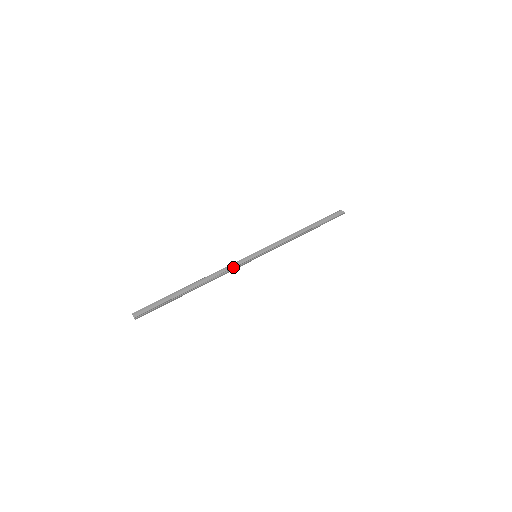
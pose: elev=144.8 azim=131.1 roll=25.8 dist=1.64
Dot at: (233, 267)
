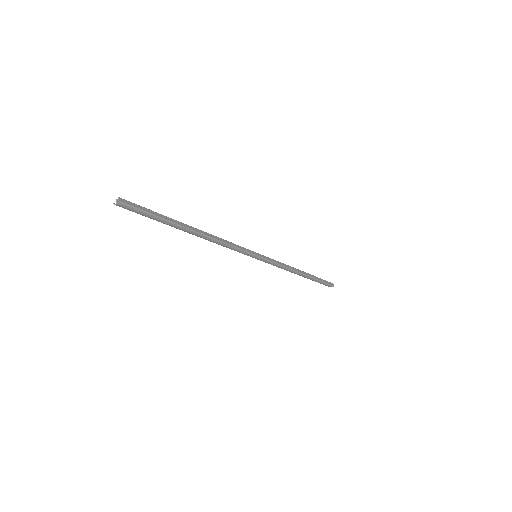
Dot at: (233, 246)
